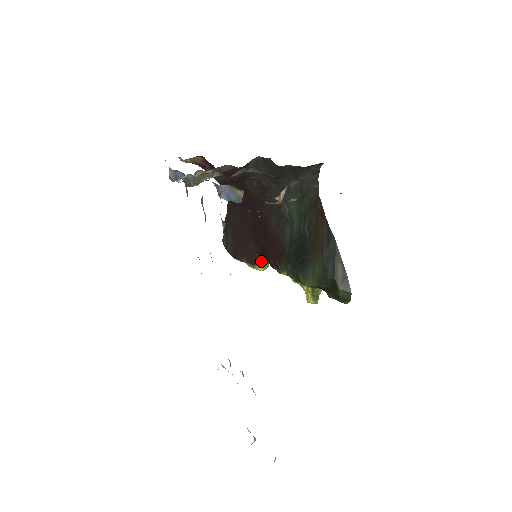
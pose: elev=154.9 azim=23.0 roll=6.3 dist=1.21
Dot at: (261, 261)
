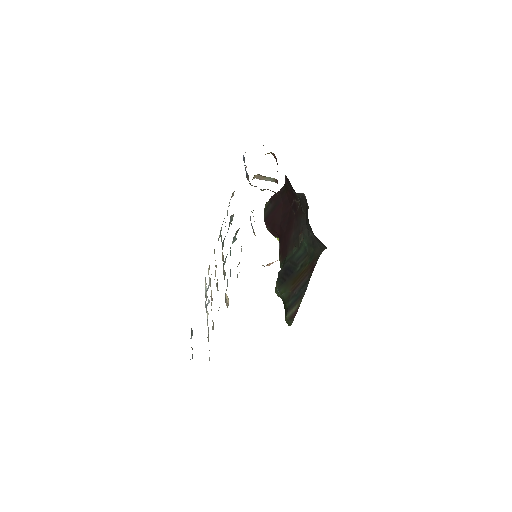
Dot at: occluded
